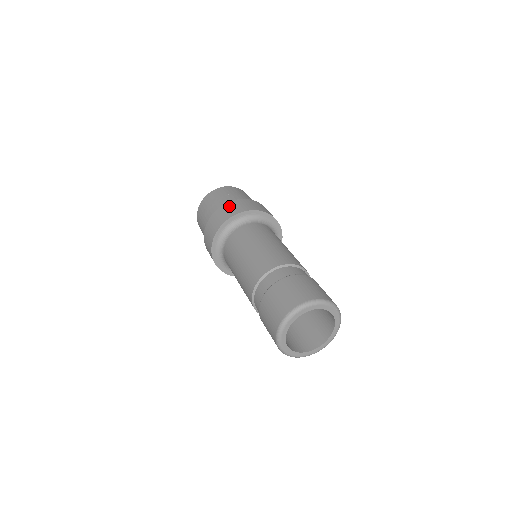
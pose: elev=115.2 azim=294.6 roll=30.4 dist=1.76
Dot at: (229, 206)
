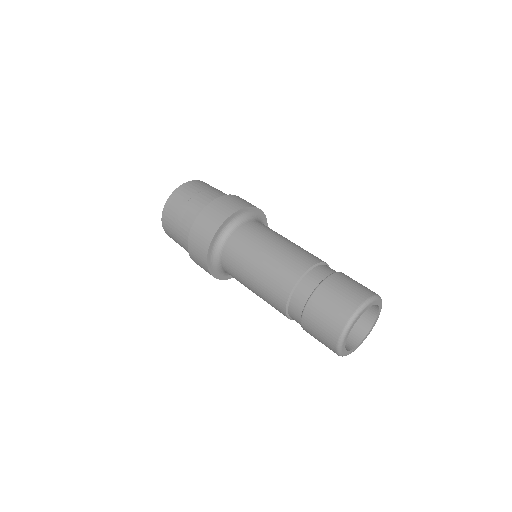
Dot at: (218, 204)
